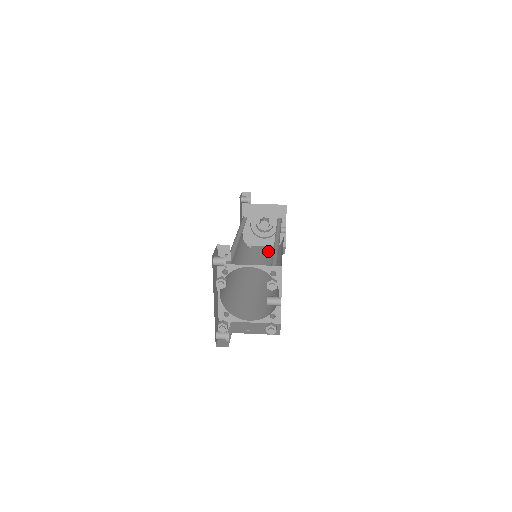
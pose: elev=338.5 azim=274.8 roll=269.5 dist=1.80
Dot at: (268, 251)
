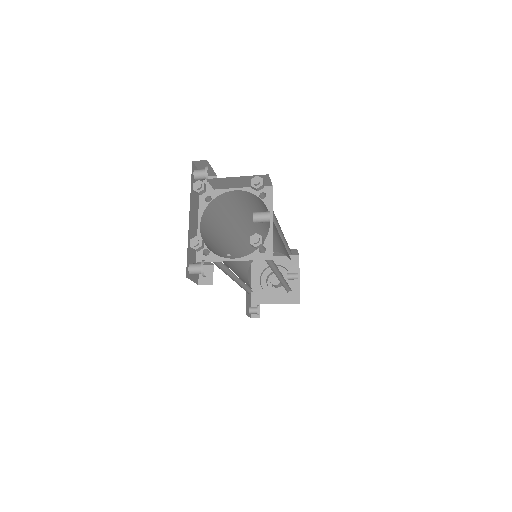
Dot at: occluded
